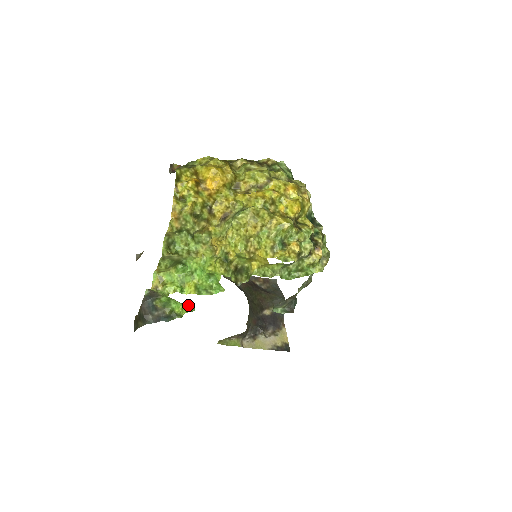
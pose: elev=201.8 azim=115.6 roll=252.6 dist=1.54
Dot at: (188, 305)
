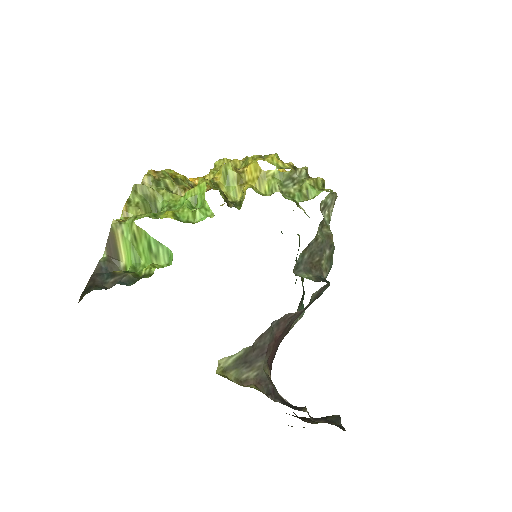
Dot at: (163, 247)
